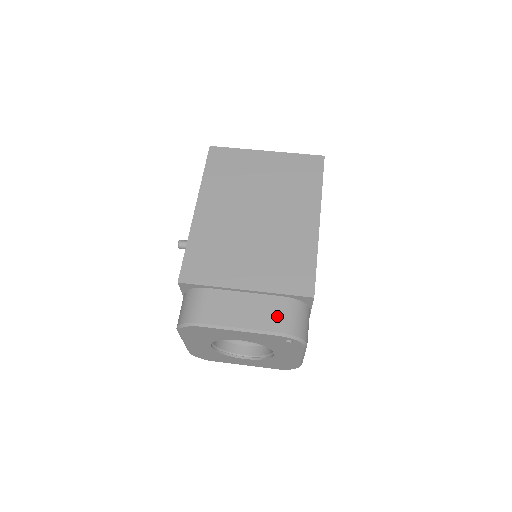
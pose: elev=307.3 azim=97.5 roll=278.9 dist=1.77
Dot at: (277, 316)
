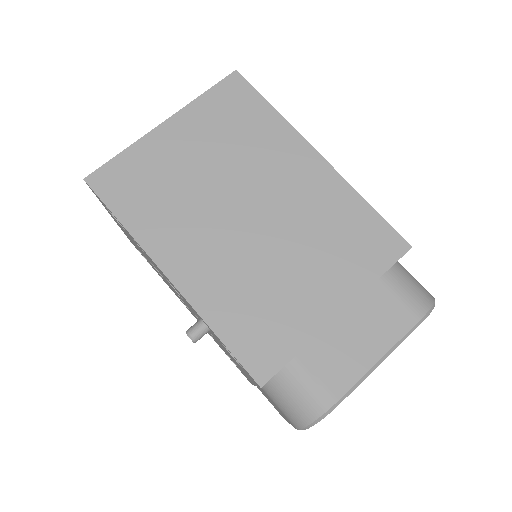
Dot at: (398, 305)
